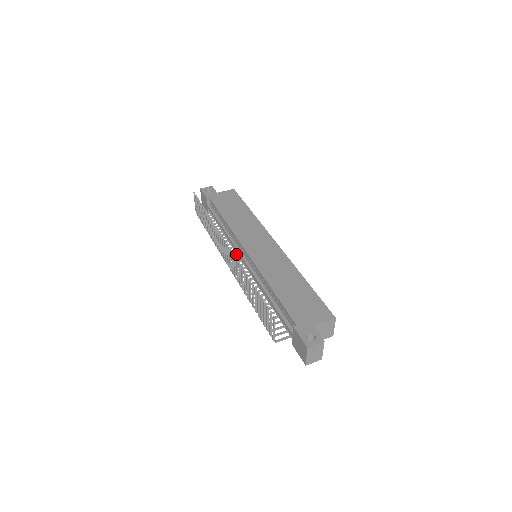
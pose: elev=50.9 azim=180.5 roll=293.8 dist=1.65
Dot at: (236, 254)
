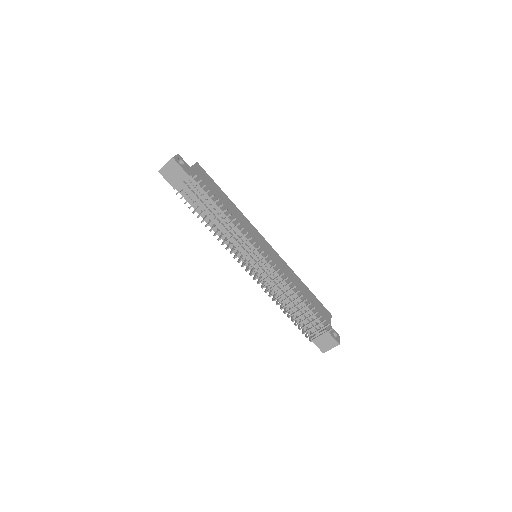
Dot at: (238, 252)
